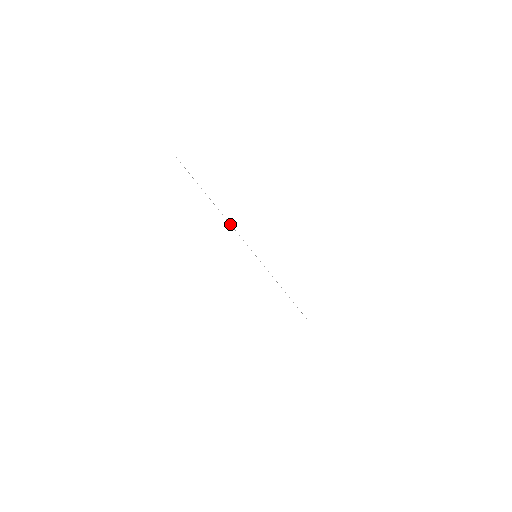
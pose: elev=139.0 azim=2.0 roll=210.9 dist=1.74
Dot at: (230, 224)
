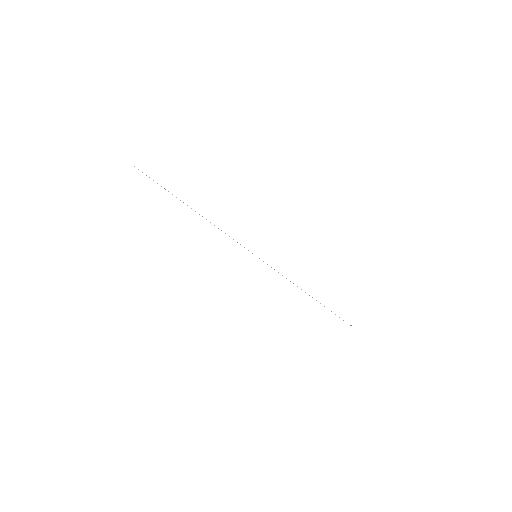
Dot at: occluded
